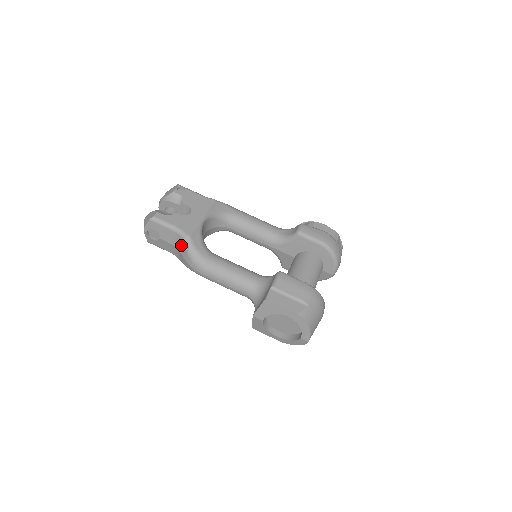
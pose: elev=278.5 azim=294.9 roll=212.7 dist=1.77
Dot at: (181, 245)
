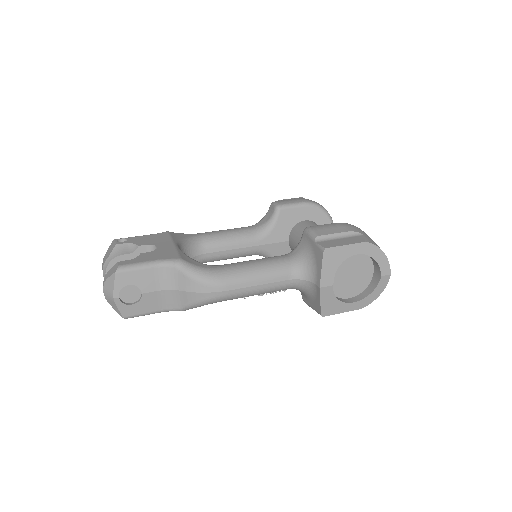
Dot at: (176, 278)
